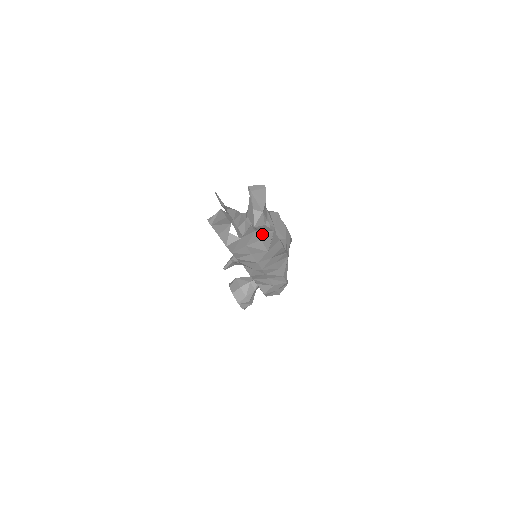
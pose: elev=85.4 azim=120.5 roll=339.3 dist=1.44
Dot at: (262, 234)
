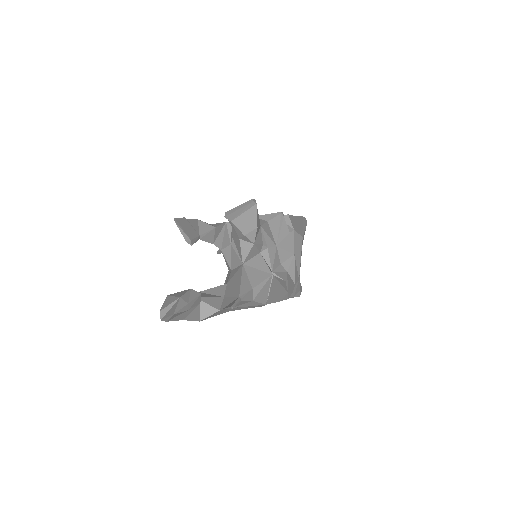
Dot at: (253, 291)
